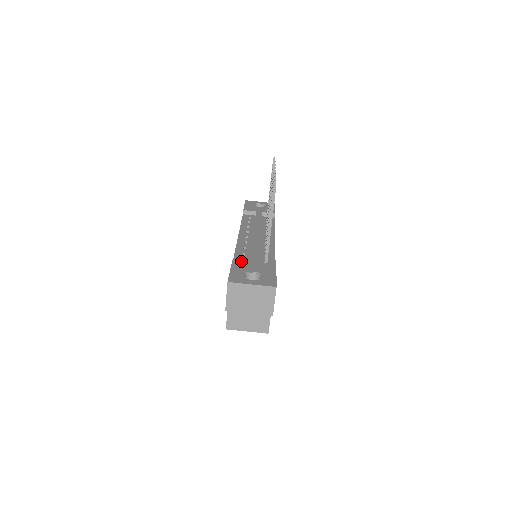
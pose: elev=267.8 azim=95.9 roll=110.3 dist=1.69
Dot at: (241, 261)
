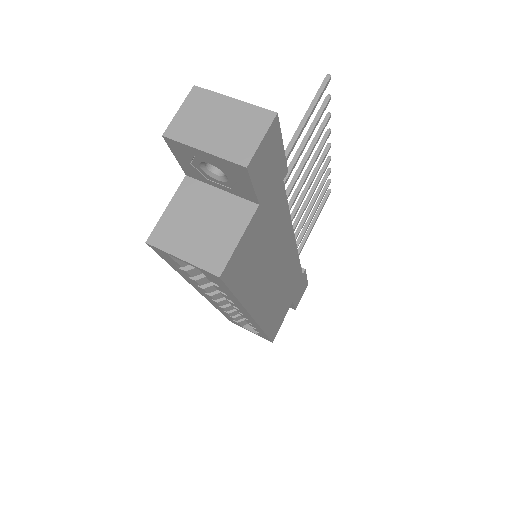
Dot at: occluded
